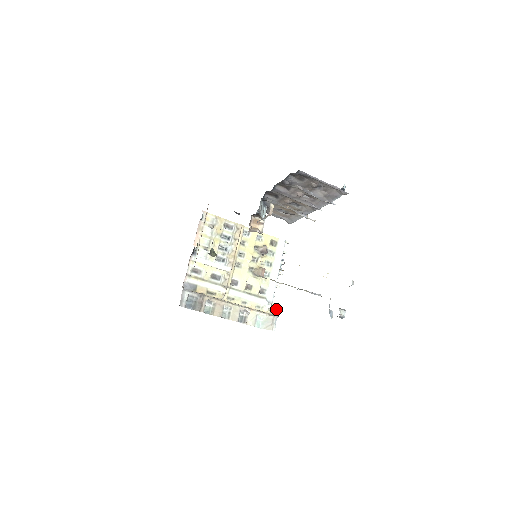
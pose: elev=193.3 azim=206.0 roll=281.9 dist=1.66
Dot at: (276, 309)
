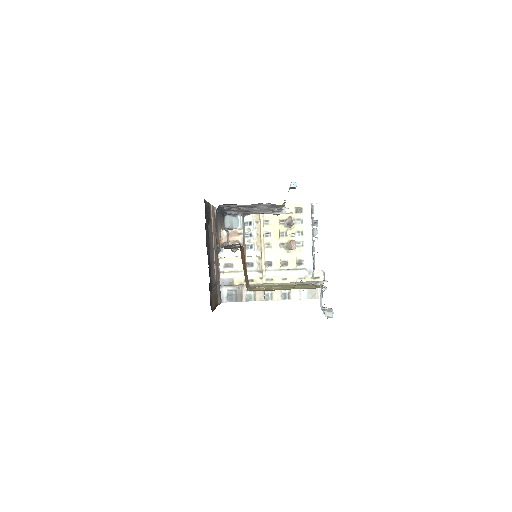
Dot at: (320, 275)
